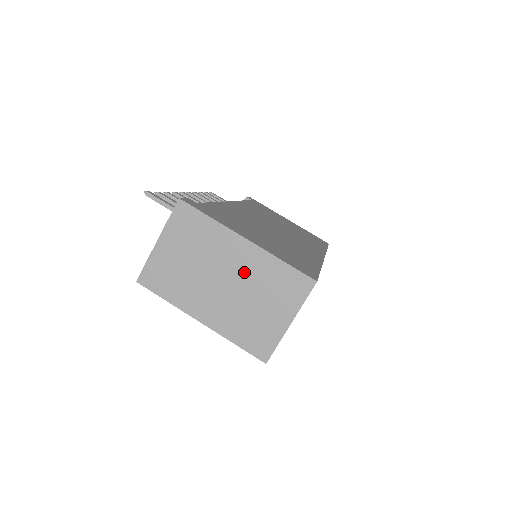
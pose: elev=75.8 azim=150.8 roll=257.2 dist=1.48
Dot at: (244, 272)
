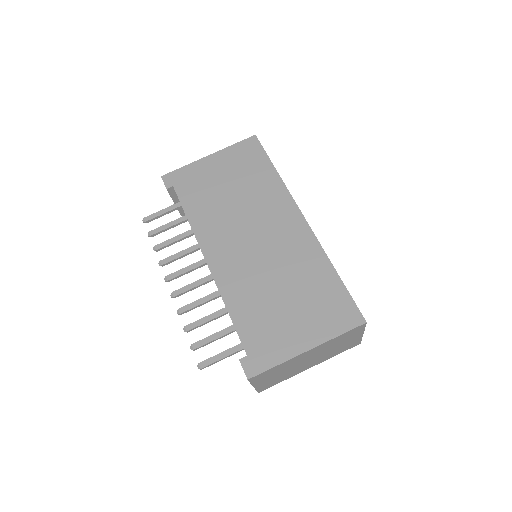
Dot at: (318, 352)
